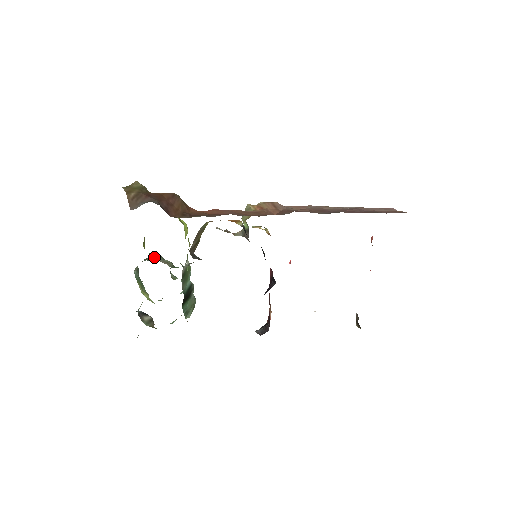
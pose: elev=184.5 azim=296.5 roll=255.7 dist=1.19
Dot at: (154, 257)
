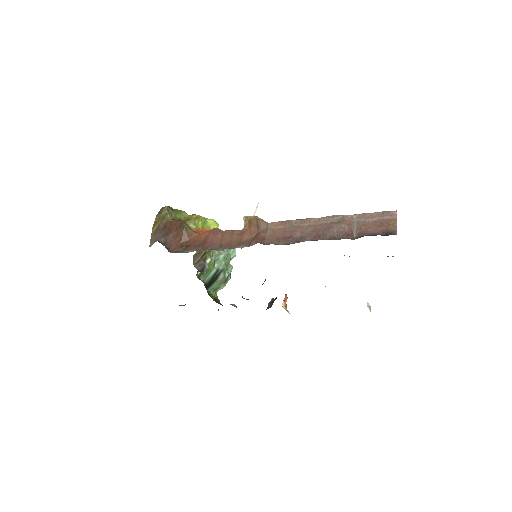
Dot at: occluded
